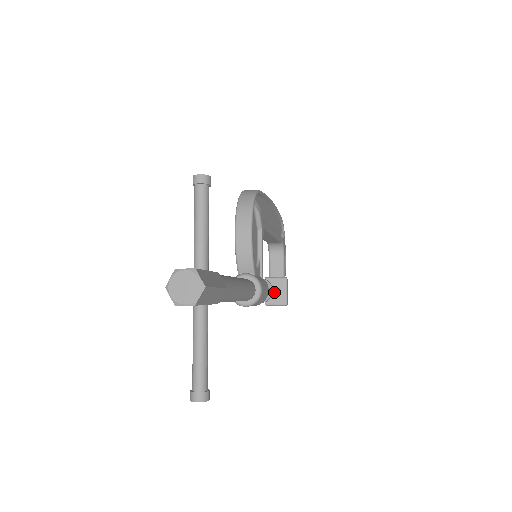
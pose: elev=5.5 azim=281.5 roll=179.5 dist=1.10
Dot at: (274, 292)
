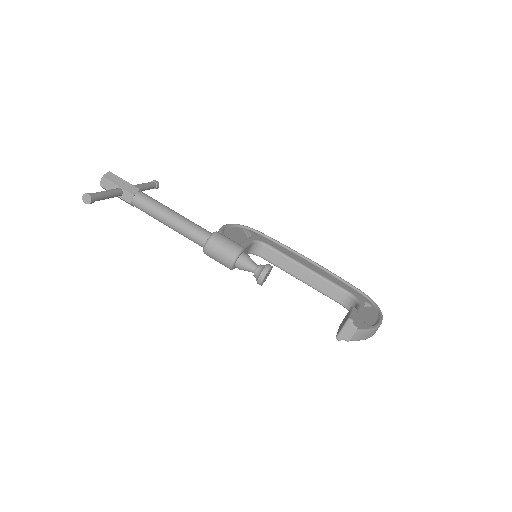
Dot at: (342, 324)
